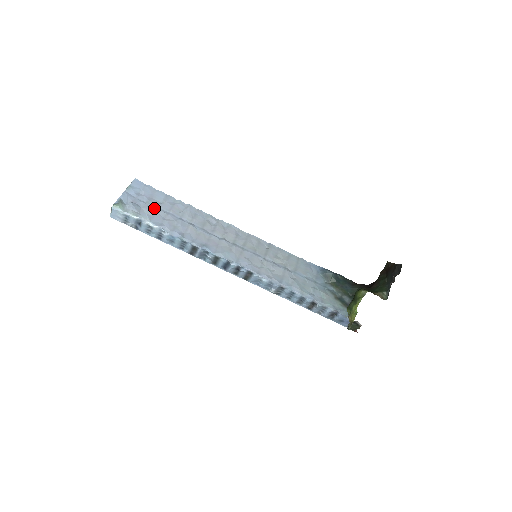
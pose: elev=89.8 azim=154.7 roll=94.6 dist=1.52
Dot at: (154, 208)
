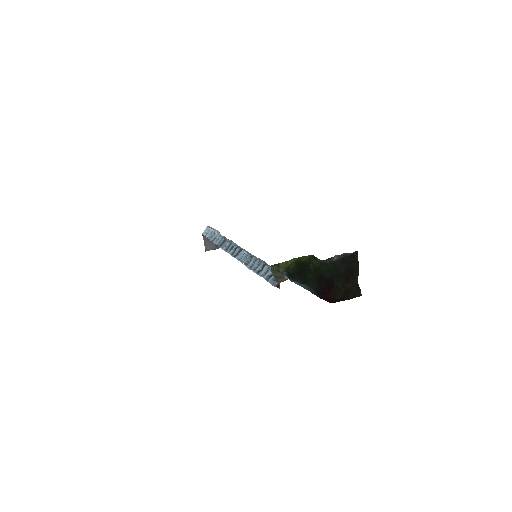
Dot at: occluded
